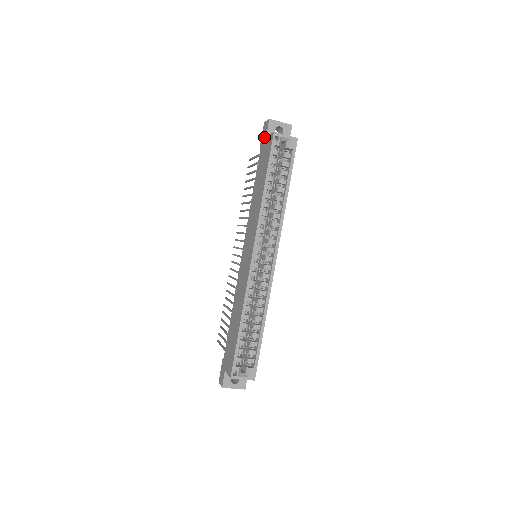
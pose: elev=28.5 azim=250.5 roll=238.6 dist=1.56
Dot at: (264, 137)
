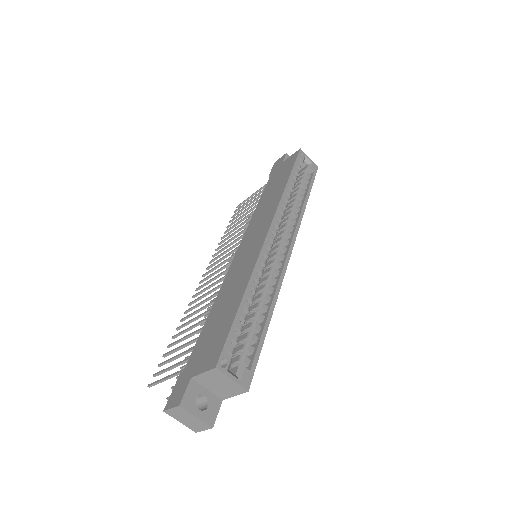
Dot at: (278, 165)
